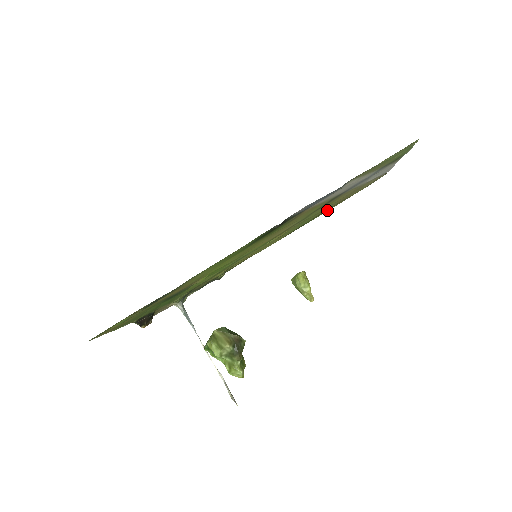
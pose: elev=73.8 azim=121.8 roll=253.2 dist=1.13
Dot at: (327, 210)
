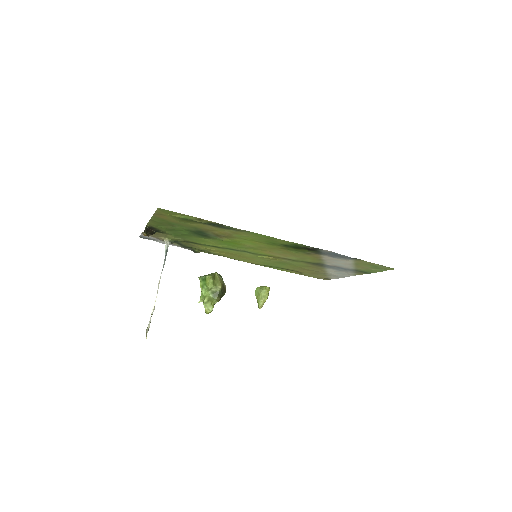
Dot at: (288, 270)
